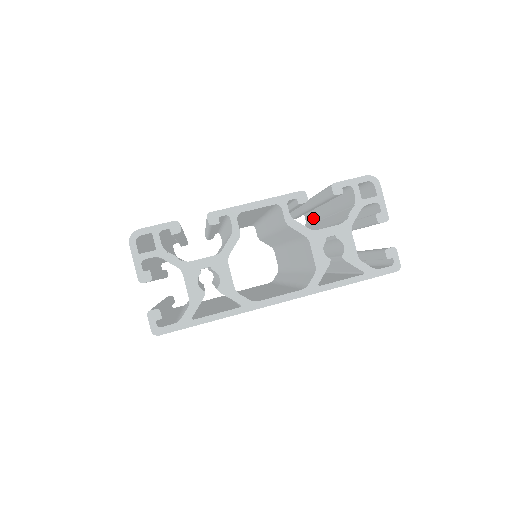
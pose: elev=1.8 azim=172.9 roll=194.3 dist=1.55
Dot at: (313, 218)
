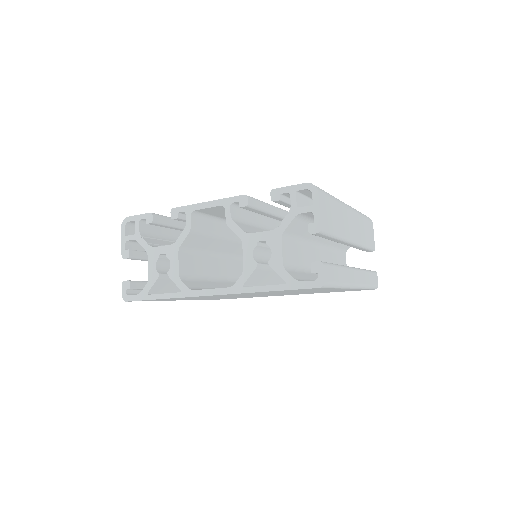
Dot at: occluded
